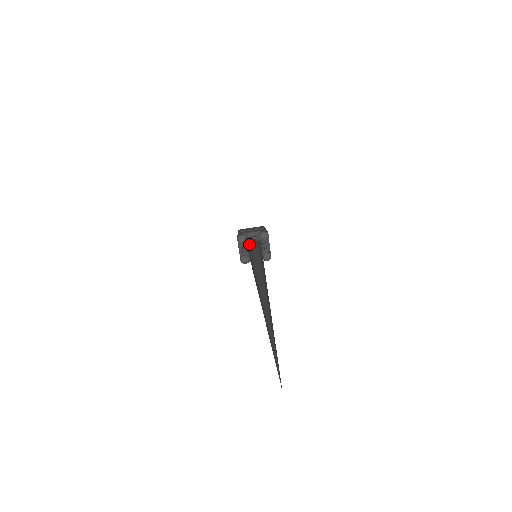
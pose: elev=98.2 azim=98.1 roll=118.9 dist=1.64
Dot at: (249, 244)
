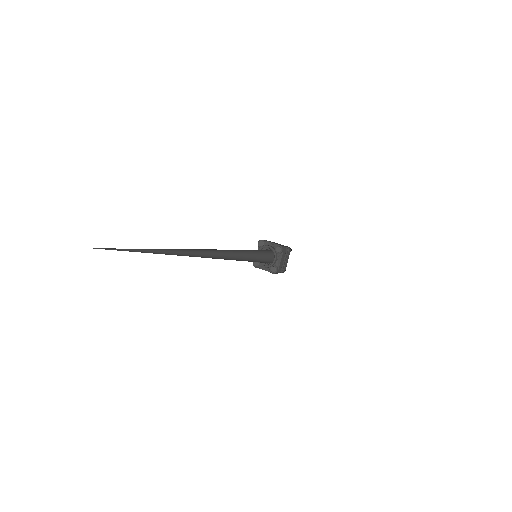
Dot at: occluded
